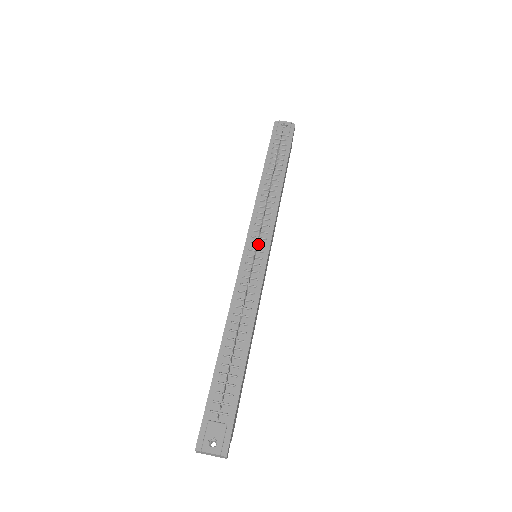
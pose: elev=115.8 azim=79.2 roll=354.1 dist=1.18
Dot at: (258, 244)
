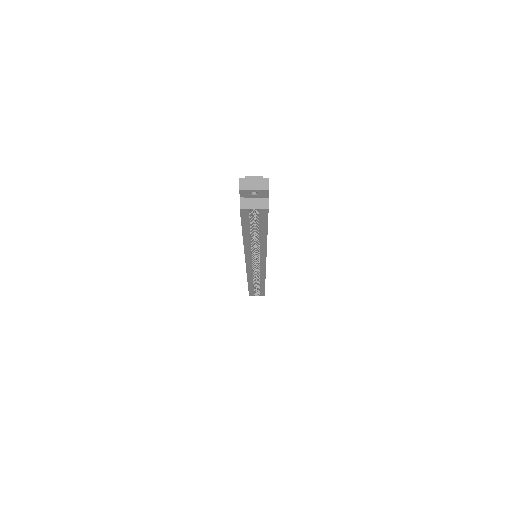
Dot at: occluded
